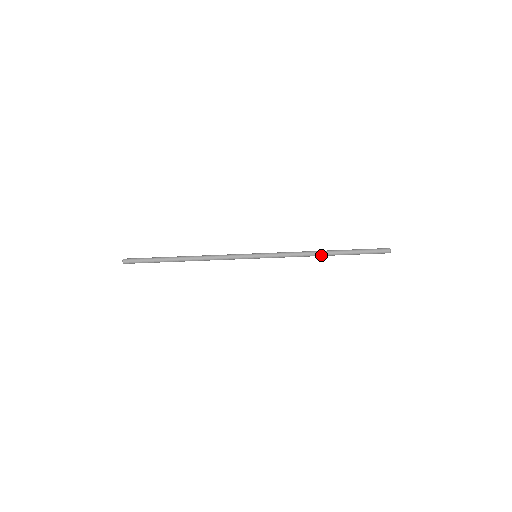
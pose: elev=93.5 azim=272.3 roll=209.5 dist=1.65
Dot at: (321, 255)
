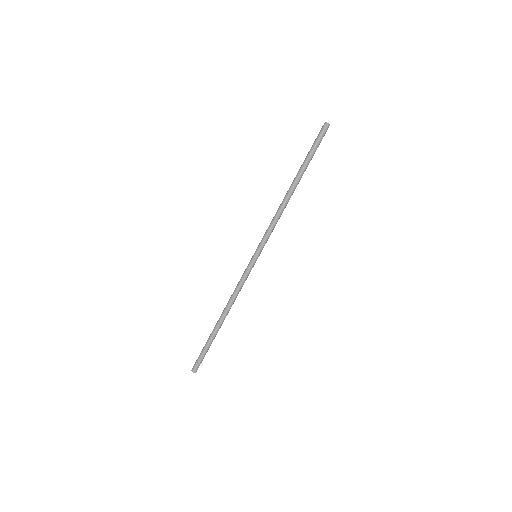
Dot at: occluded
